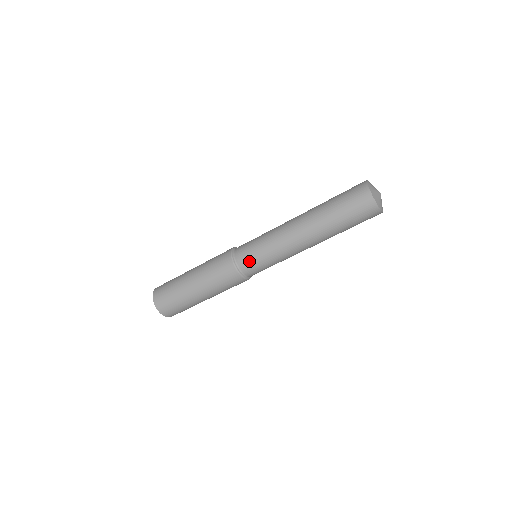
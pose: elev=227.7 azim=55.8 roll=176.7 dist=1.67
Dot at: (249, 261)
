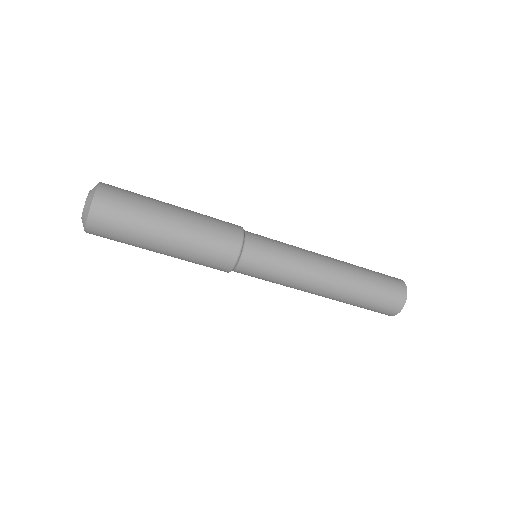
Dot at: (260, 255)
